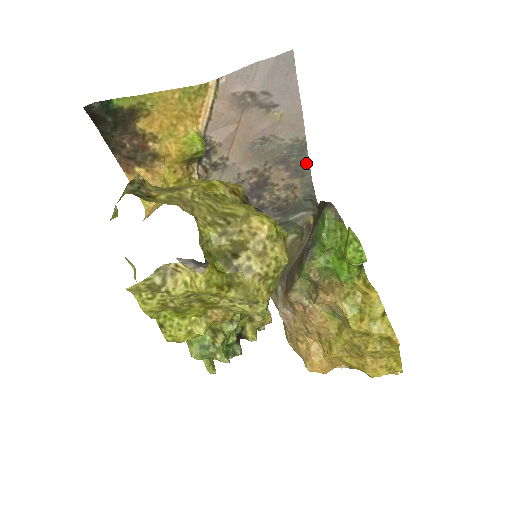
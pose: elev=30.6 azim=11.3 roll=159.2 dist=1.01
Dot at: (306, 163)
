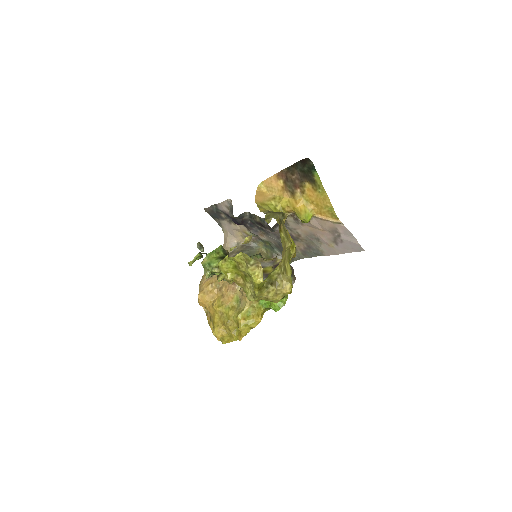
Dot at: (311, 256)
